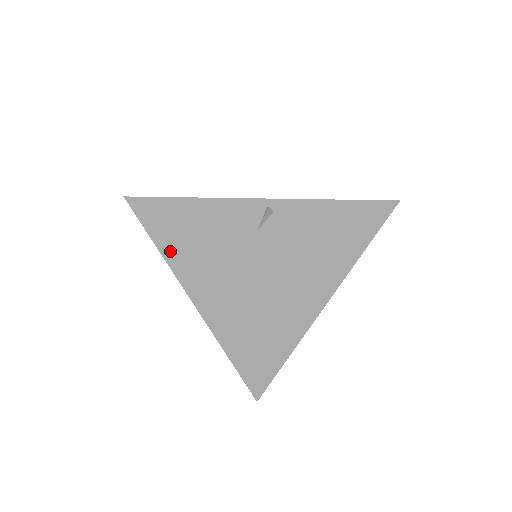
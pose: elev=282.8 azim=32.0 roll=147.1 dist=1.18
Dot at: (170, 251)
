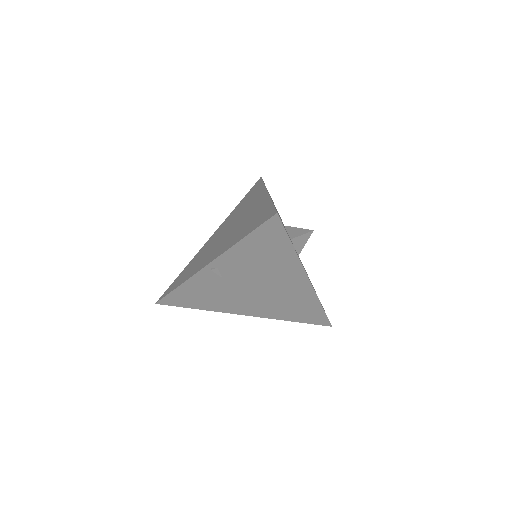
Dot at: (200, 306)
